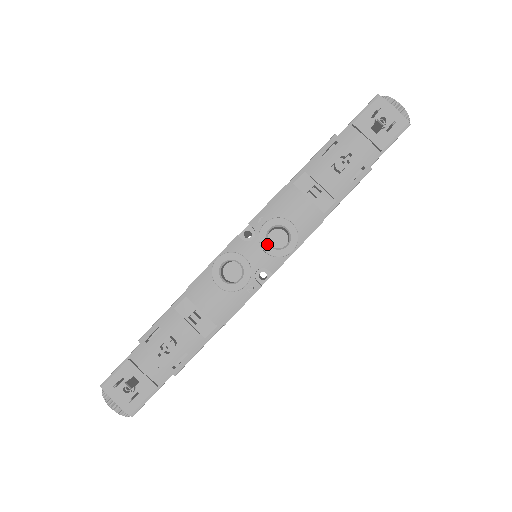
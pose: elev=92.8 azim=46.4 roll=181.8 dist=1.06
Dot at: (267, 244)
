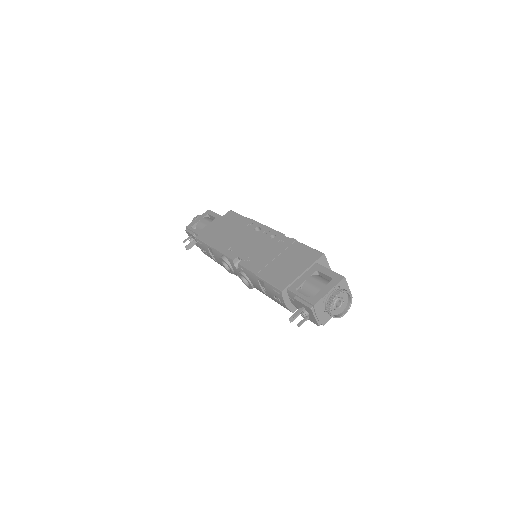
Dot at: (240, 277)
